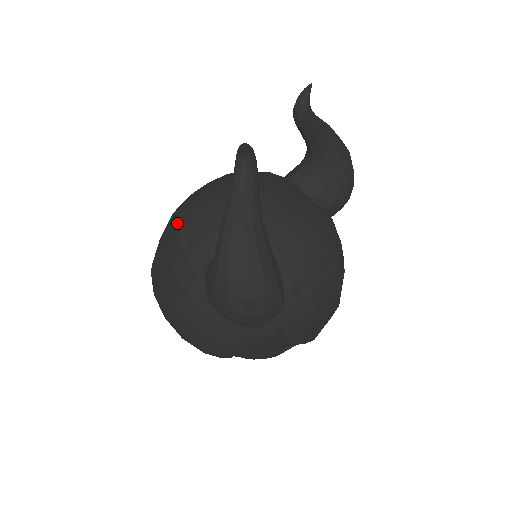
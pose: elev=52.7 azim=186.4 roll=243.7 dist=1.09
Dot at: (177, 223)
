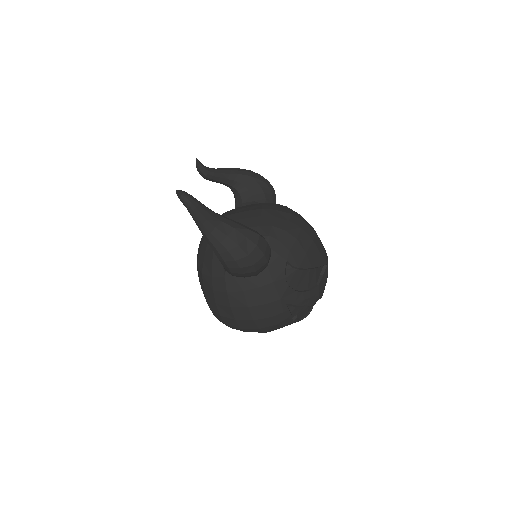
Dot at: (199, 273)
